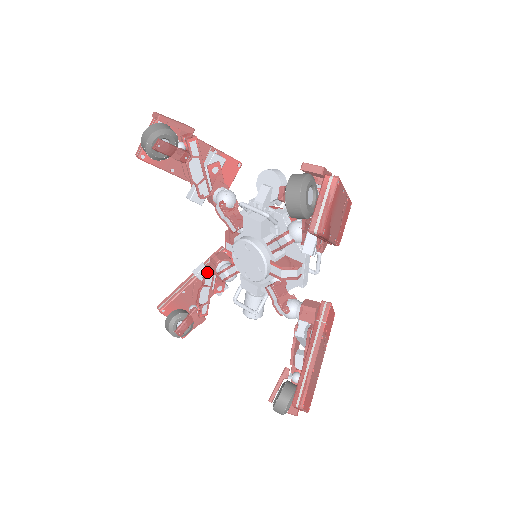
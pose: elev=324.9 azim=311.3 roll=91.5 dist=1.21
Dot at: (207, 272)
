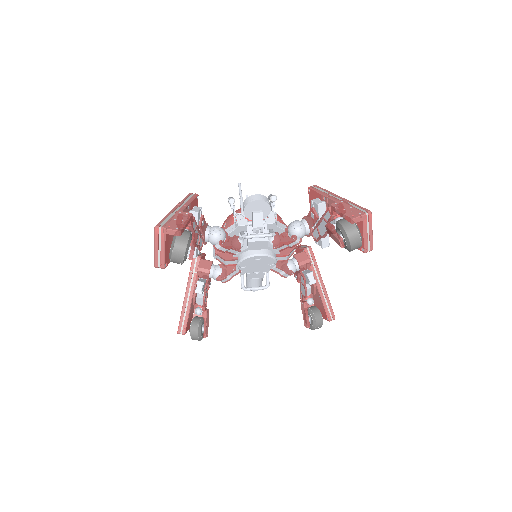
Dot at: (205, 284)
